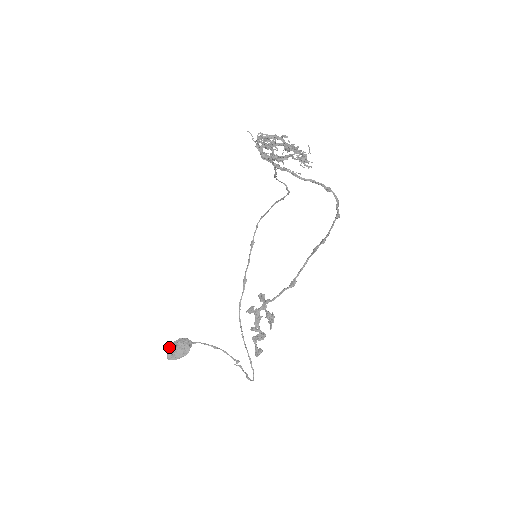
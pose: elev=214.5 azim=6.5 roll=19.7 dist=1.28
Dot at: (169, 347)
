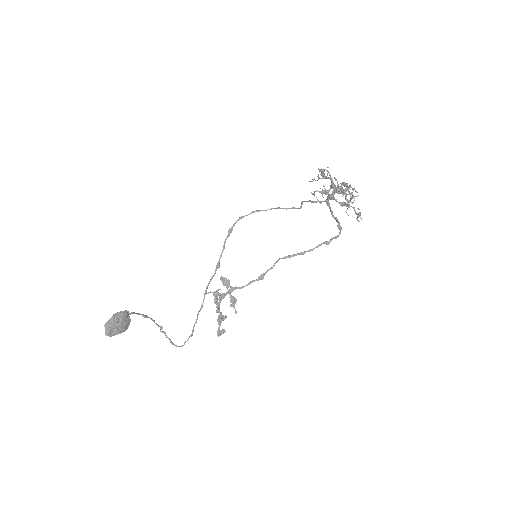
Dot at: (109, 322)
